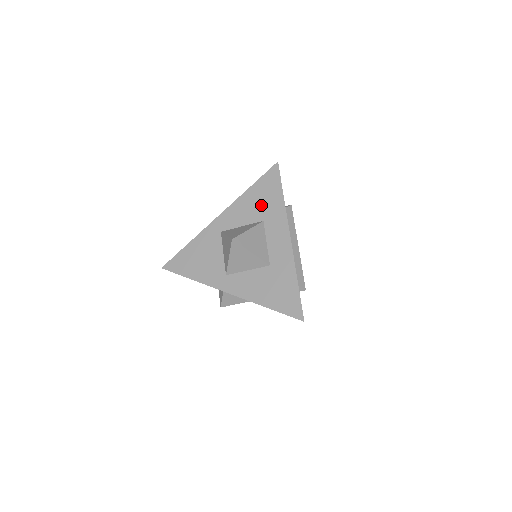
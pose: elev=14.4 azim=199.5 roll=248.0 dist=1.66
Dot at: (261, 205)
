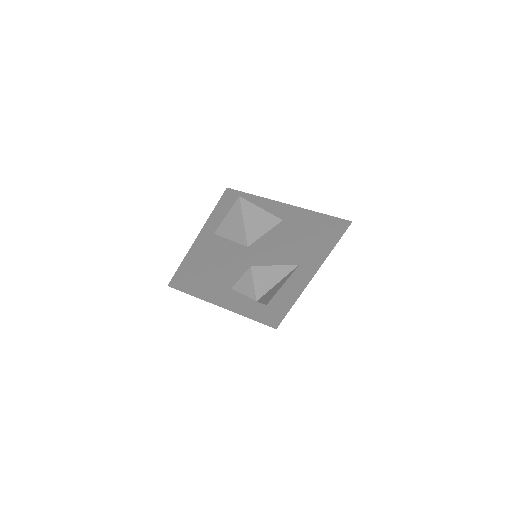
Dot at: occluded
